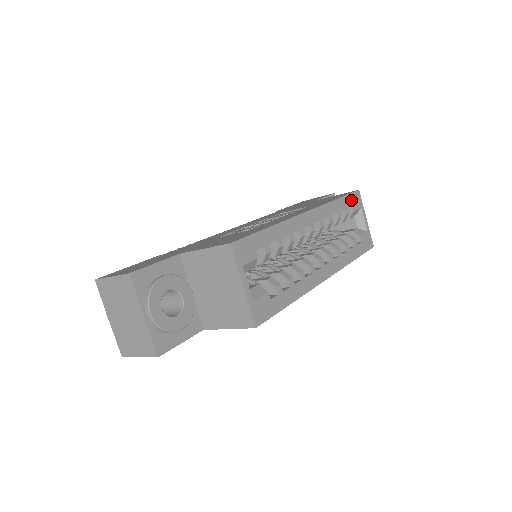
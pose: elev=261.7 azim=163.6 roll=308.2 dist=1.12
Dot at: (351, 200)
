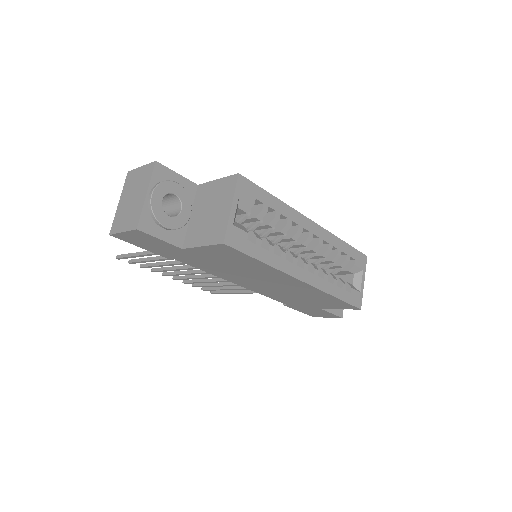
Dot at: (356, 255)
